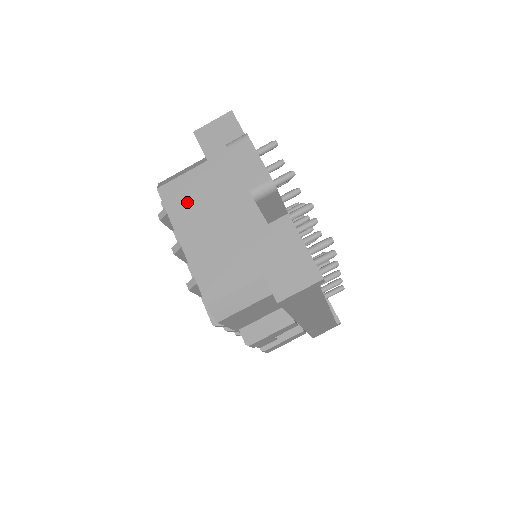
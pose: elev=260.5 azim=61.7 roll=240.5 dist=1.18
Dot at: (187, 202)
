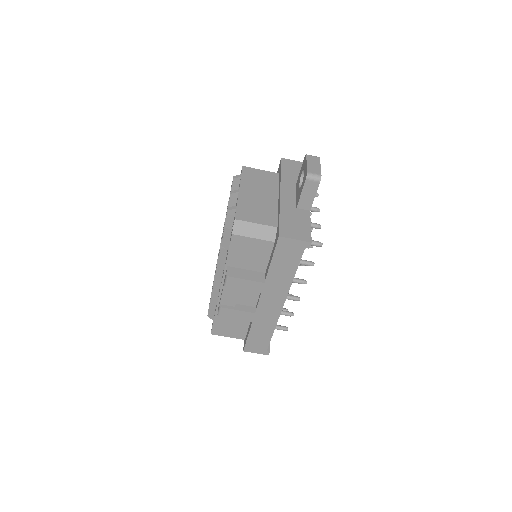
Dot at: (256, 180)
